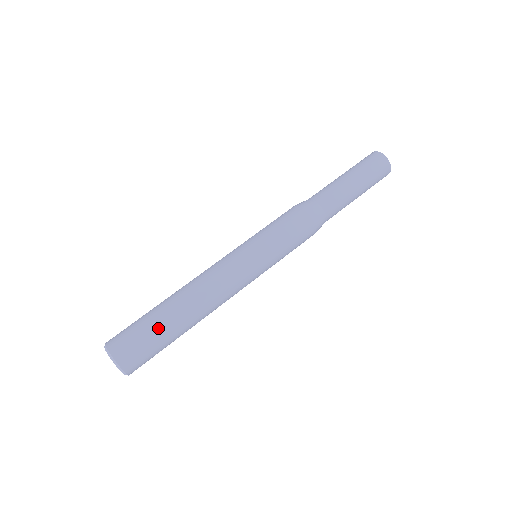
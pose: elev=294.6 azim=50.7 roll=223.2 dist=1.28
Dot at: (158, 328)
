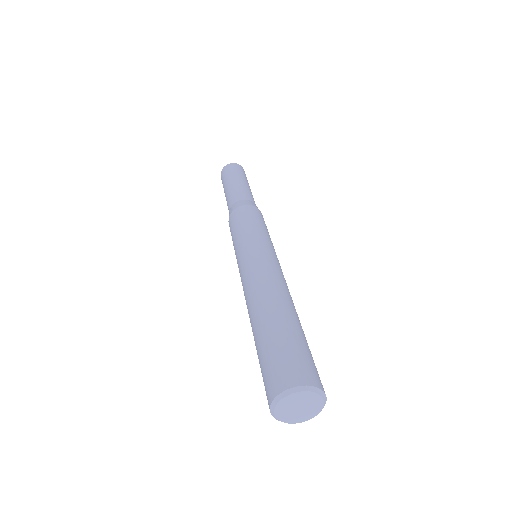
Dot at: (302, 336)
